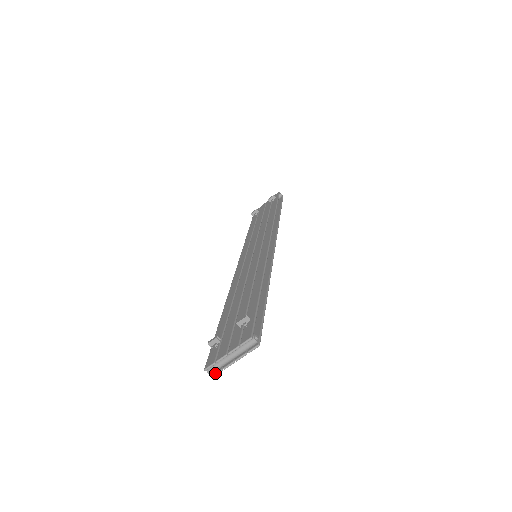
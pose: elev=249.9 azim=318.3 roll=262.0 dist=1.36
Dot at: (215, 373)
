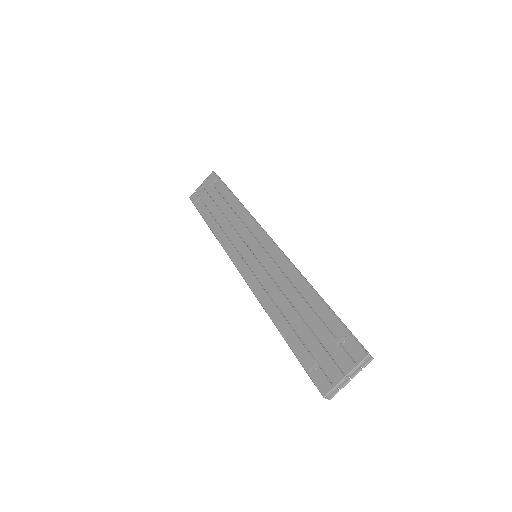
Dot at: (332, 396)
